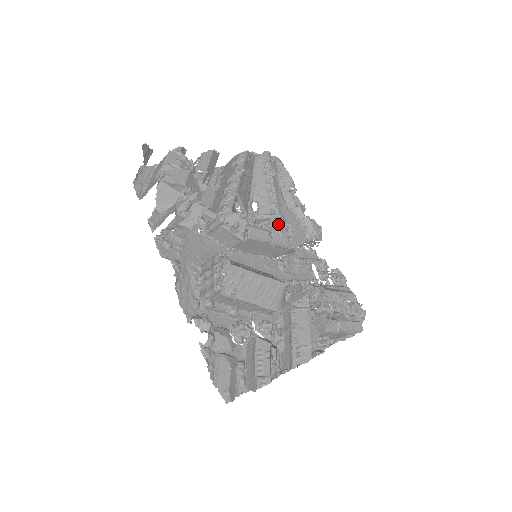
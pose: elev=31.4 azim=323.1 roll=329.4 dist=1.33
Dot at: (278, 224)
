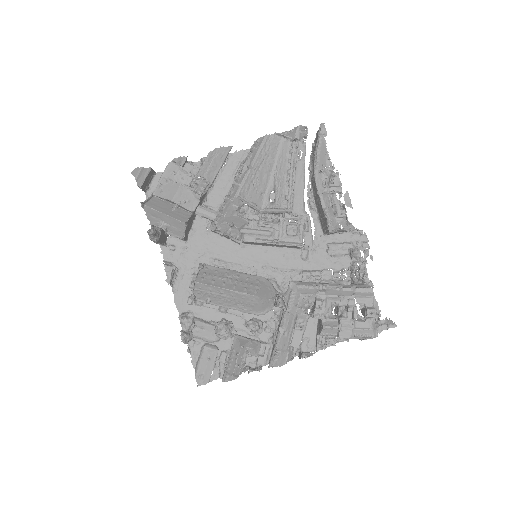
Dot at: (290, 219)
